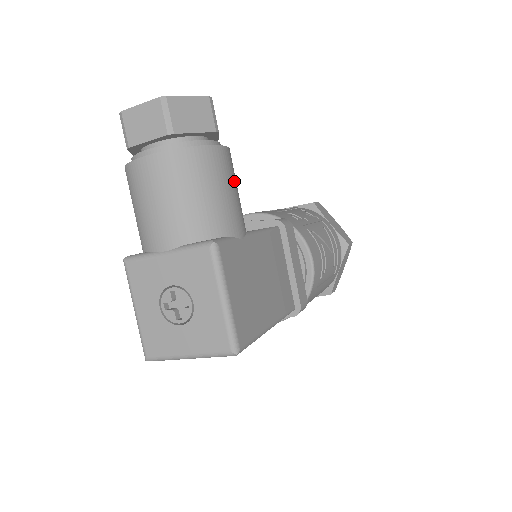
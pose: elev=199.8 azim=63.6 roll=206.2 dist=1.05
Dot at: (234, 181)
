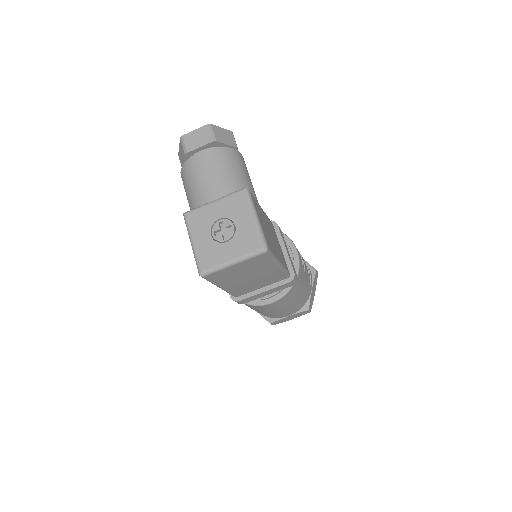
Dot at: occluded
